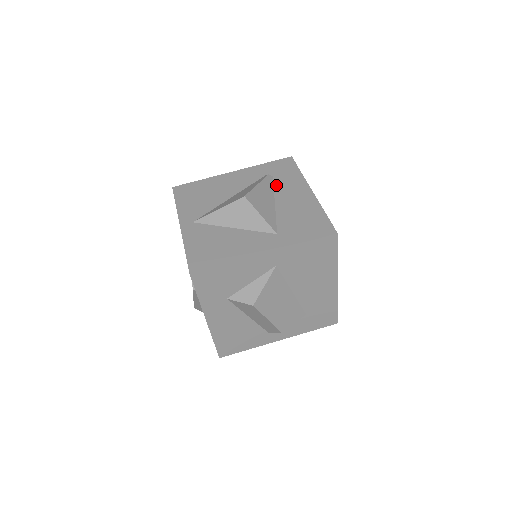
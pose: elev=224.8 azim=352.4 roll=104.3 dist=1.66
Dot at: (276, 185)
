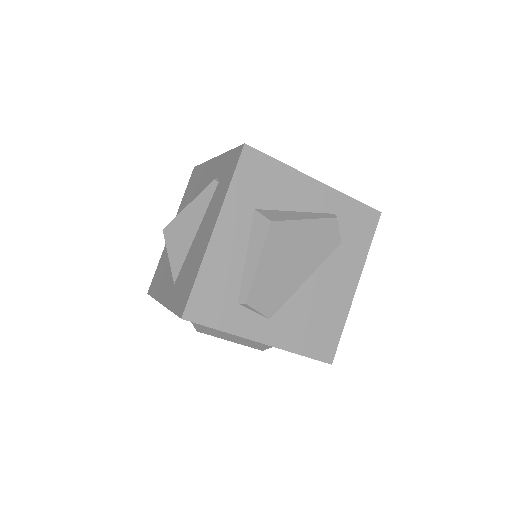
Dot at: (211, 201)
